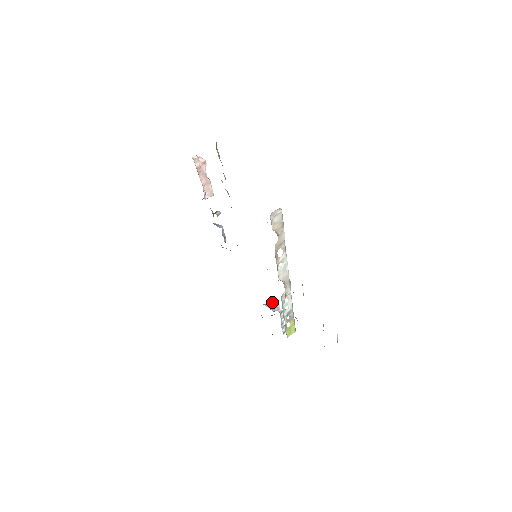
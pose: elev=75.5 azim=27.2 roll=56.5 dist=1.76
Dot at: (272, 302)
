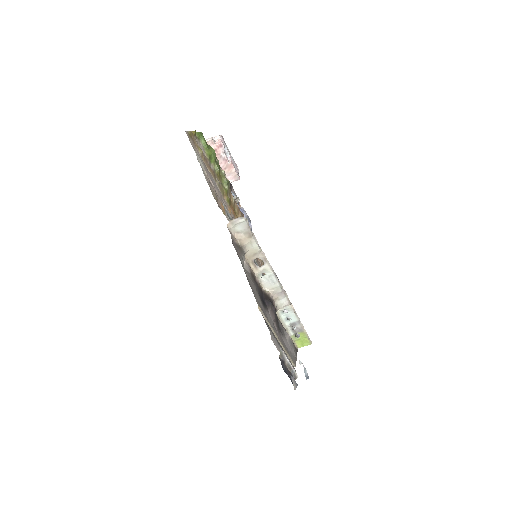
Dot at: occluded
